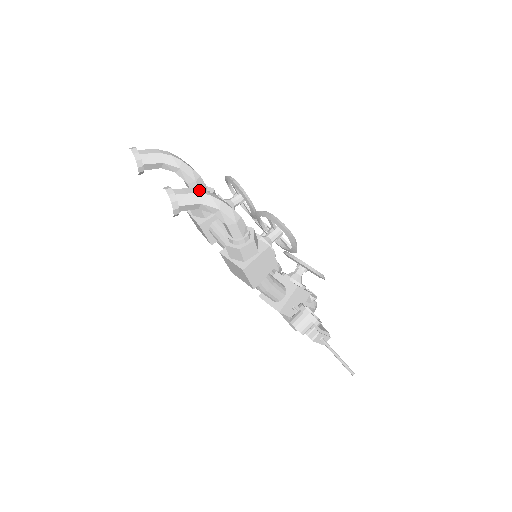
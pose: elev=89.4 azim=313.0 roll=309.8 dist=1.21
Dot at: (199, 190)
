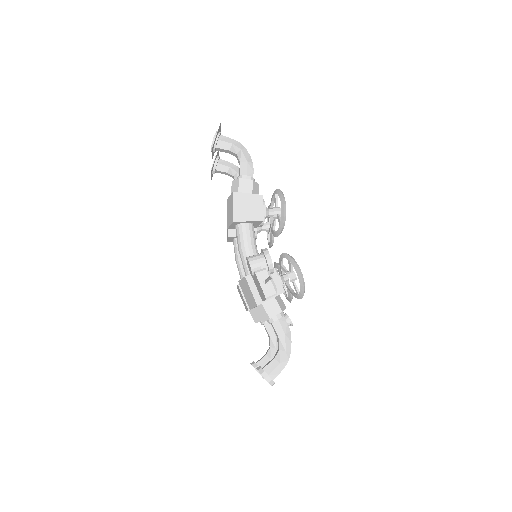
Dot at: occluded
